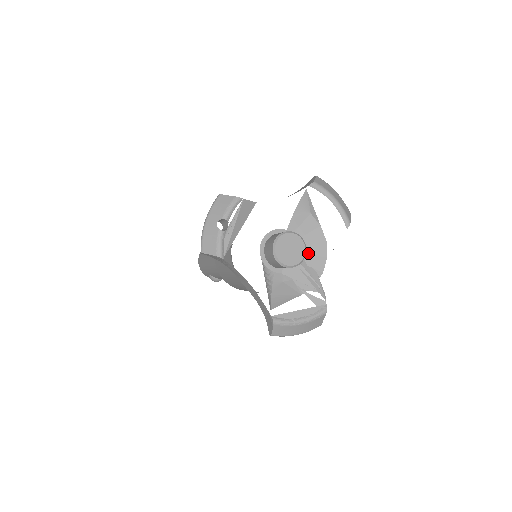
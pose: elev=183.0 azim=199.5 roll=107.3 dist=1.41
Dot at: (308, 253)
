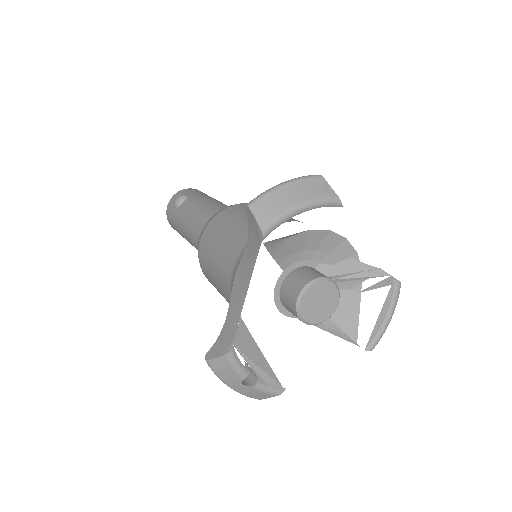
Dot at: (324, 255)
